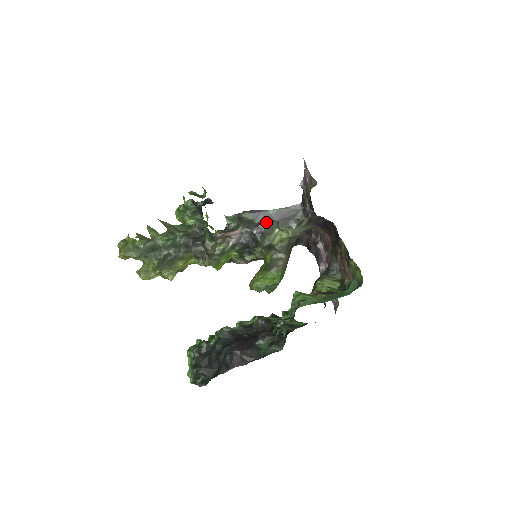
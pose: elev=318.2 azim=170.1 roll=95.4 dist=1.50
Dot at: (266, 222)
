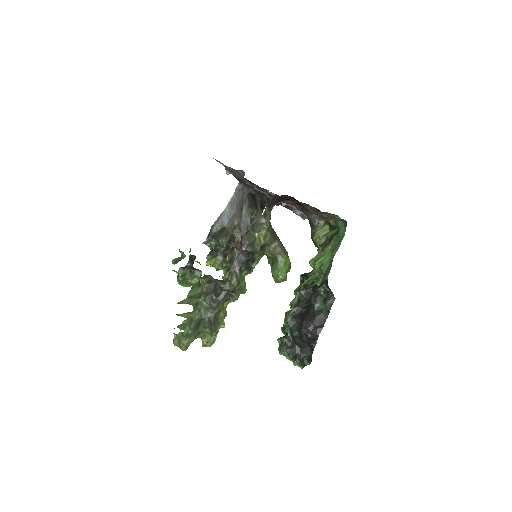
Dot at: (244, 237)
